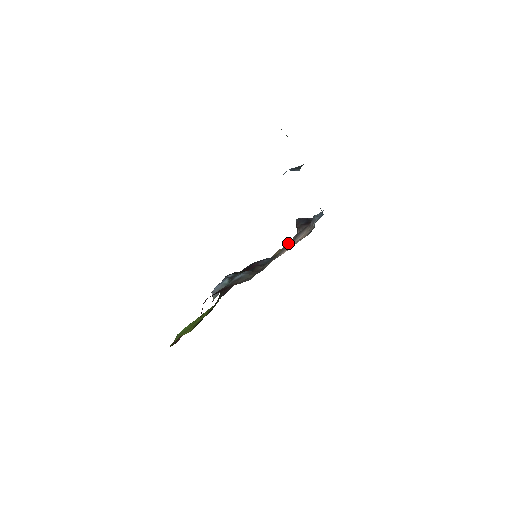
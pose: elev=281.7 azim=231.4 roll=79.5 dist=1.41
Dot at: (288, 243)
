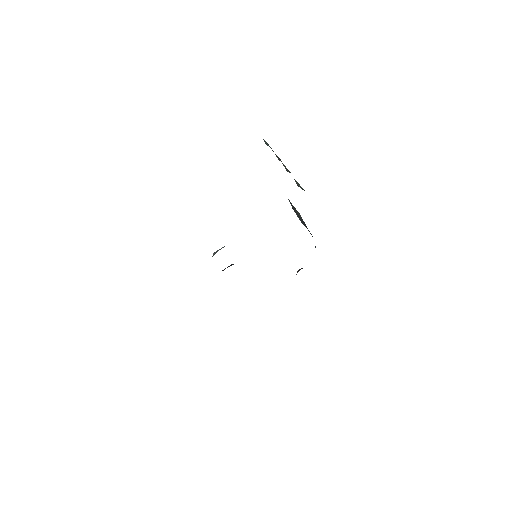
Dot at: occluded
